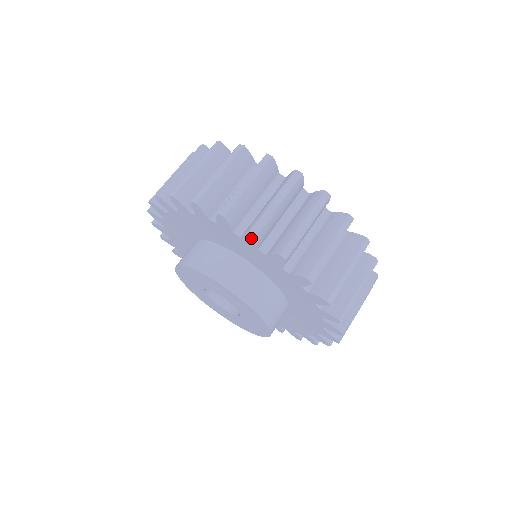
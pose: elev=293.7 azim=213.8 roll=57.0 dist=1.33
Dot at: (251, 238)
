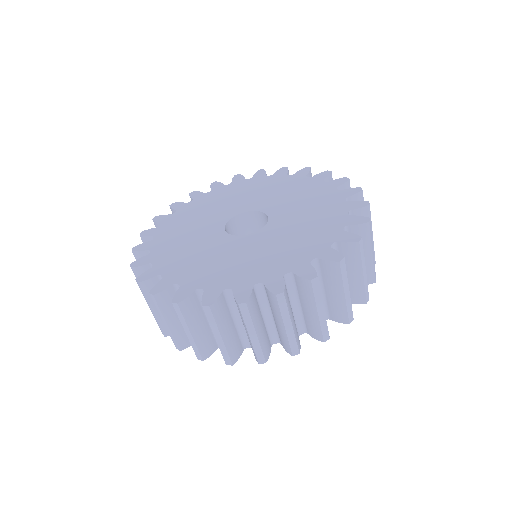
Dot at: occluded
